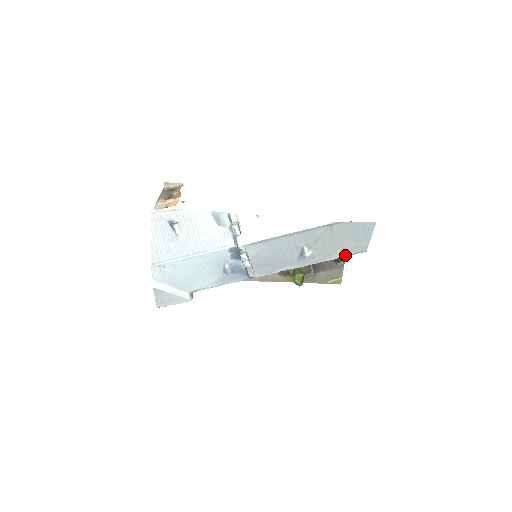
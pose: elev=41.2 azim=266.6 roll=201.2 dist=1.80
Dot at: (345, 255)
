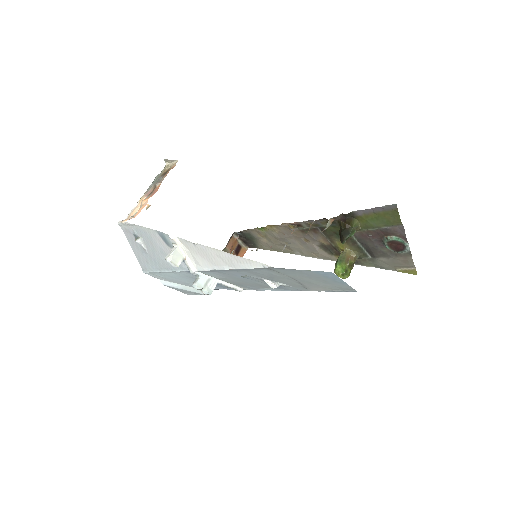
Dot at: (330, 290)
